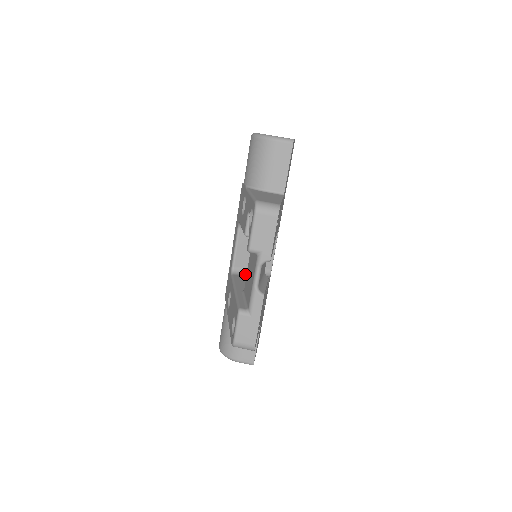
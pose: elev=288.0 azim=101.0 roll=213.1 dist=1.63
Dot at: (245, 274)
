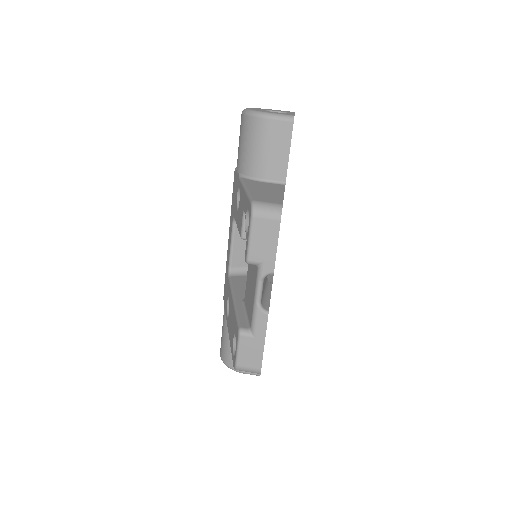
Dot at: (244, 274)
